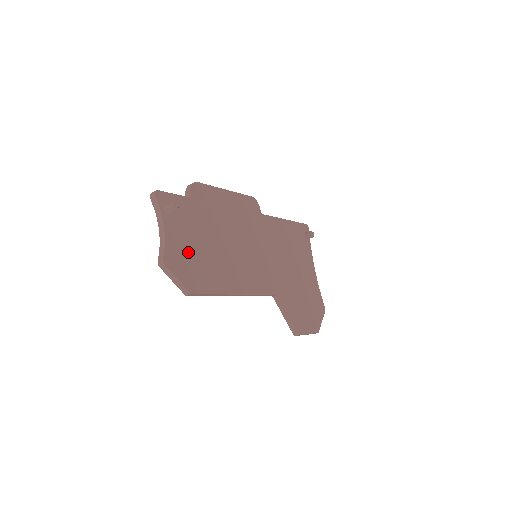
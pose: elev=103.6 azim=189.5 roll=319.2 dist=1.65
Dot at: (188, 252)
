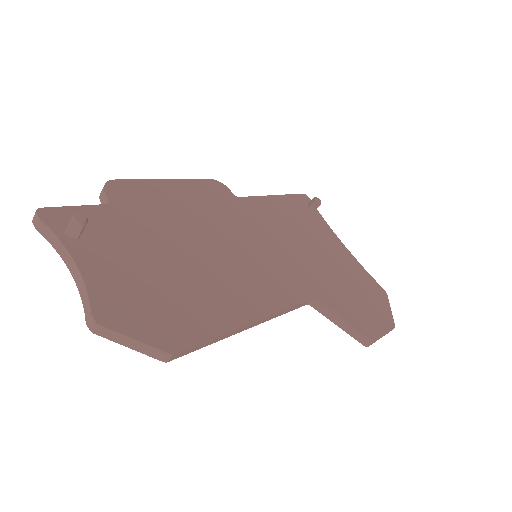
Dot at: (138, 287)
